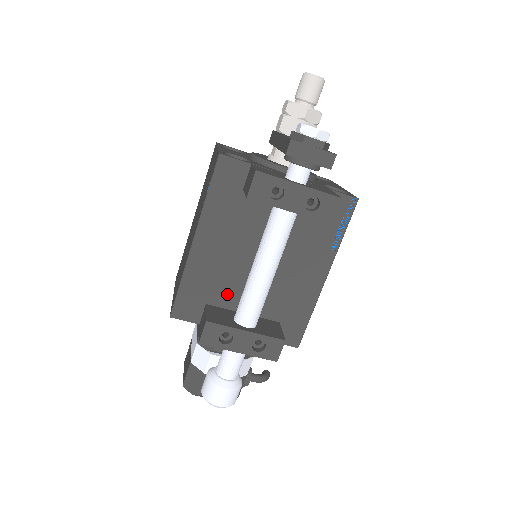
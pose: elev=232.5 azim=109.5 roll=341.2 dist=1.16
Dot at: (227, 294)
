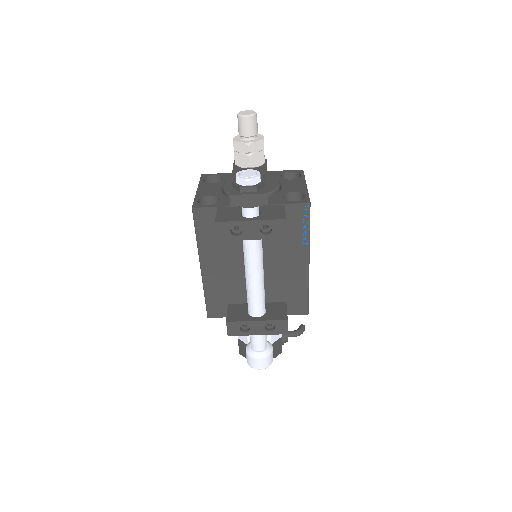
Dot at: (240, 294)
